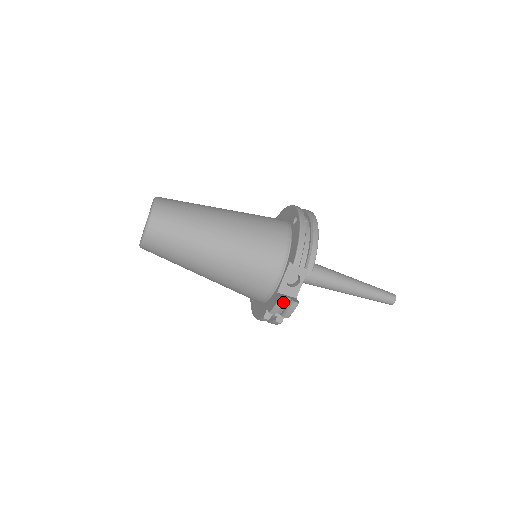
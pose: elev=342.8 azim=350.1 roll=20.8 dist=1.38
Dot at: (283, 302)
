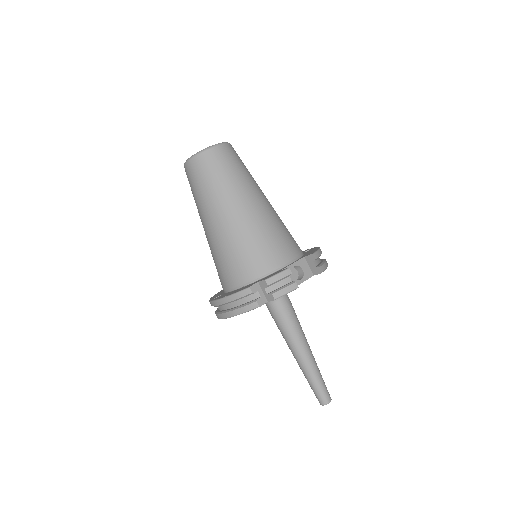
Dot at: (288, 275)
